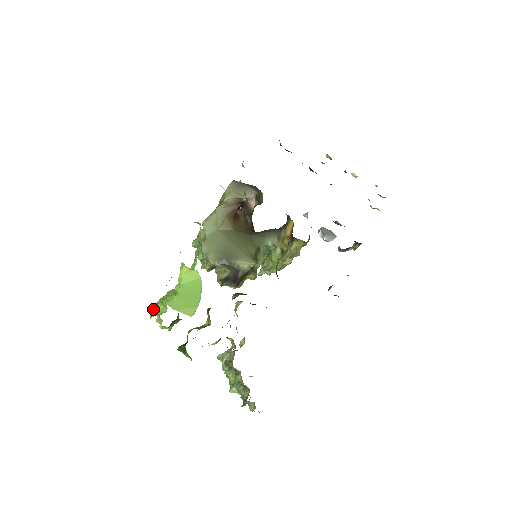
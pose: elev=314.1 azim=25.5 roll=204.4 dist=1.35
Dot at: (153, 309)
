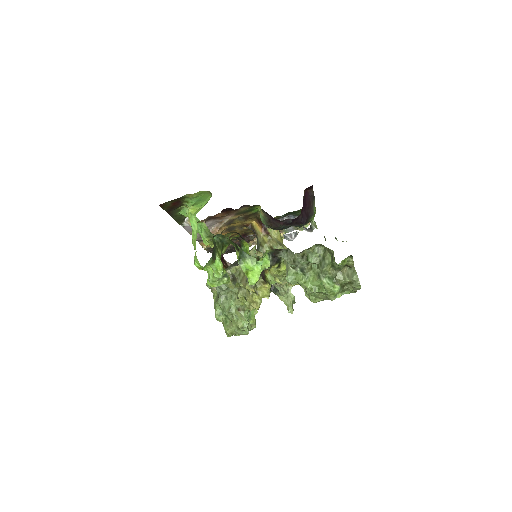
Dot at: (194, 256)
